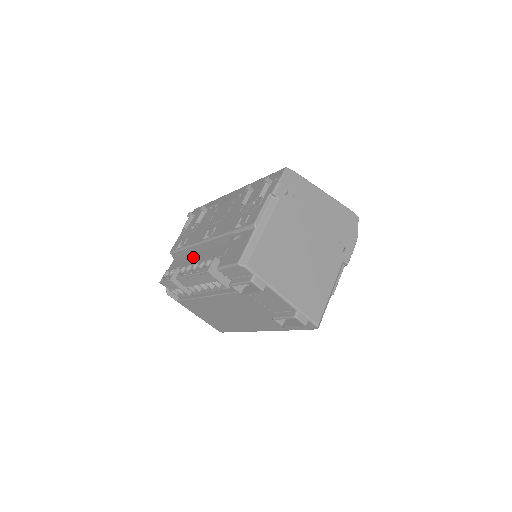
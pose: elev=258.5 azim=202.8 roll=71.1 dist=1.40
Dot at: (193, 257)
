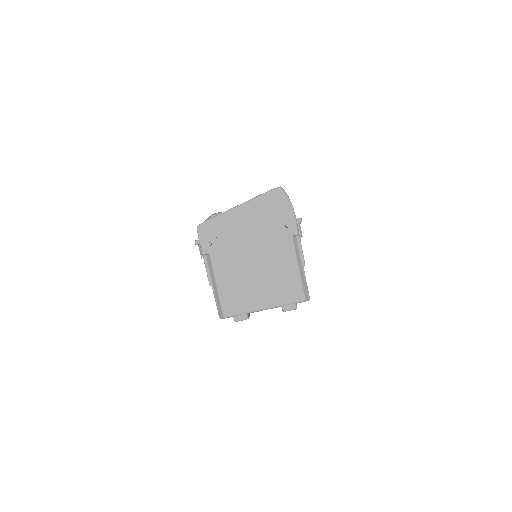
Dot at: occluded
